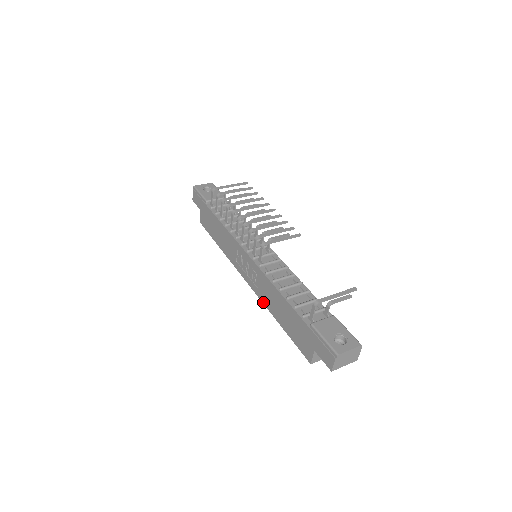
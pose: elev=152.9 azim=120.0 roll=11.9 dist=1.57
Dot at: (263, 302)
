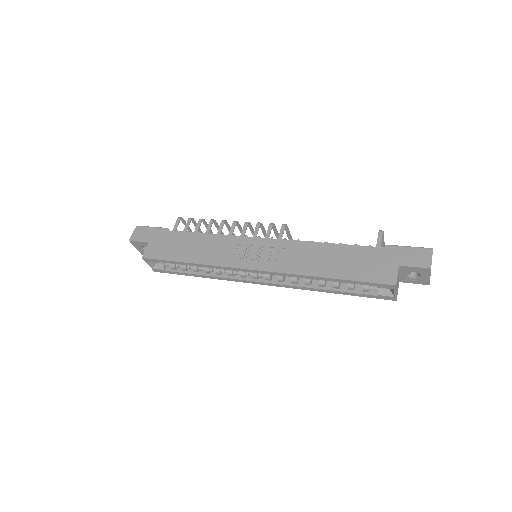
Dot at: (294, 272)
